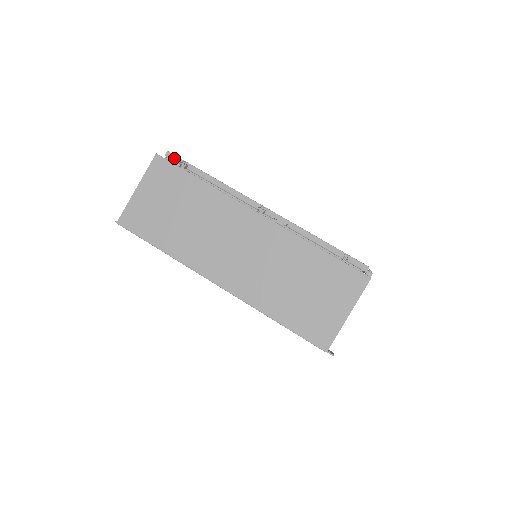
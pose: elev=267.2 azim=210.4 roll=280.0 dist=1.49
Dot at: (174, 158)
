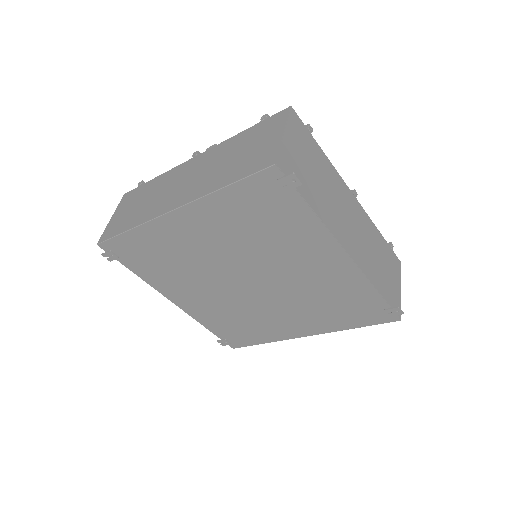
Dot at: occluded
